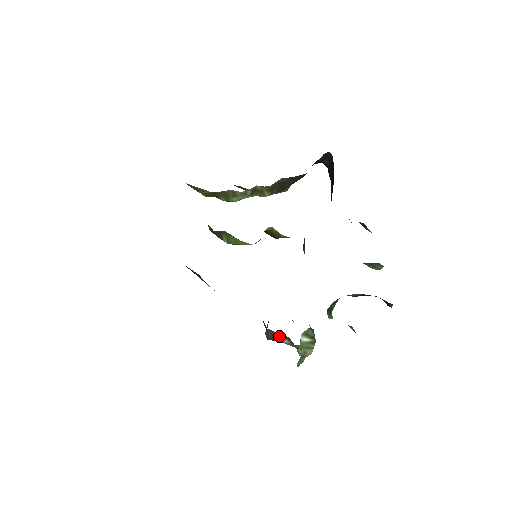
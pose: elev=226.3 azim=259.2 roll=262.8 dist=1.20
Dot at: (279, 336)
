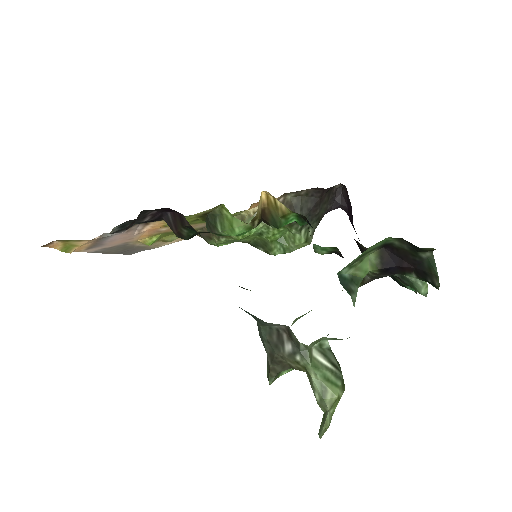
Dot at: (277, 338)
